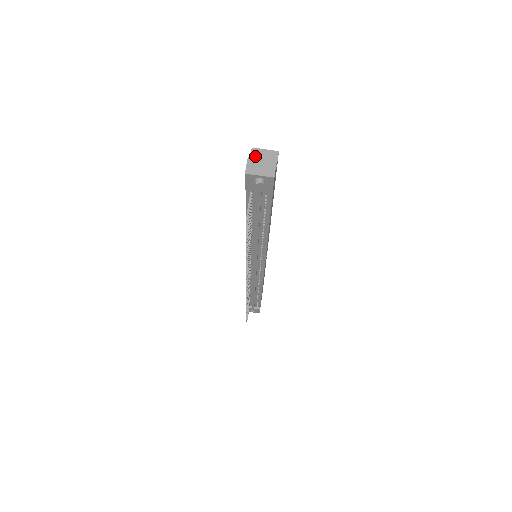
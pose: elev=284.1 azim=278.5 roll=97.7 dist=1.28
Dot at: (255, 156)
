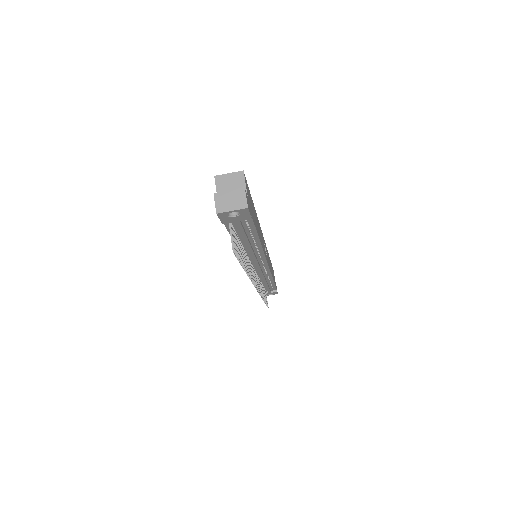
Dot at: (221, 185)
